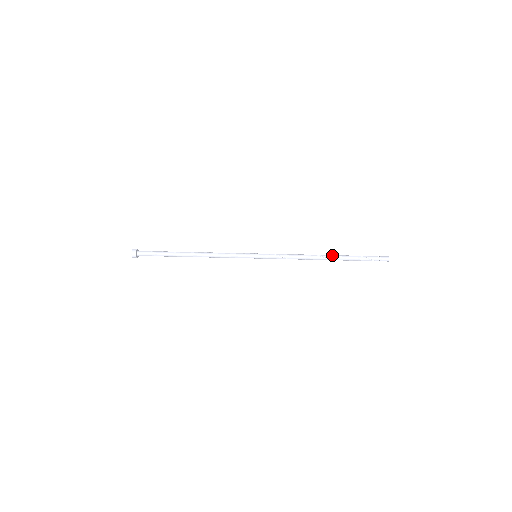
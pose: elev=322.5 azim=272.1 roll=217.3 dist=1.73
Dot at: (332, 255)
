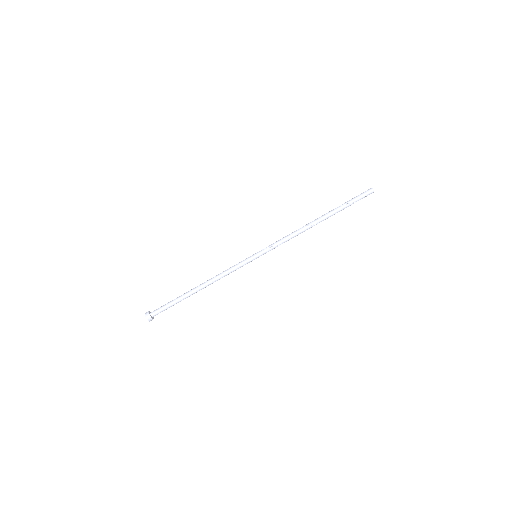
Dot at: (323, 218)
